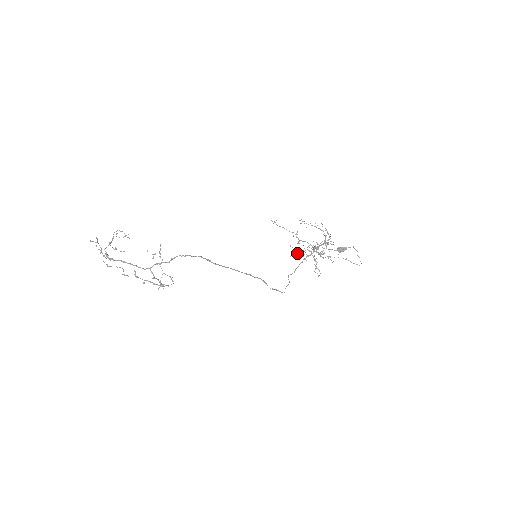
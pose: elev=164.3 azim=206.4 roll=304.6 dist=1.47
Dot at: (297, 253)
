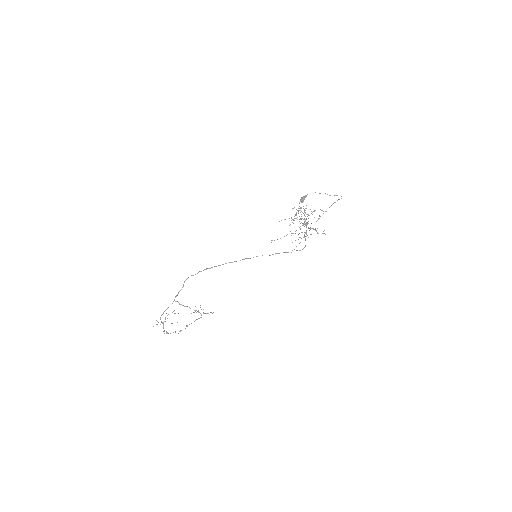
Dot at: occluded
